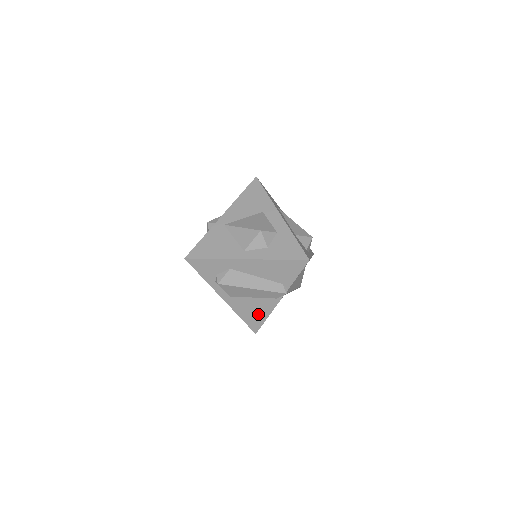
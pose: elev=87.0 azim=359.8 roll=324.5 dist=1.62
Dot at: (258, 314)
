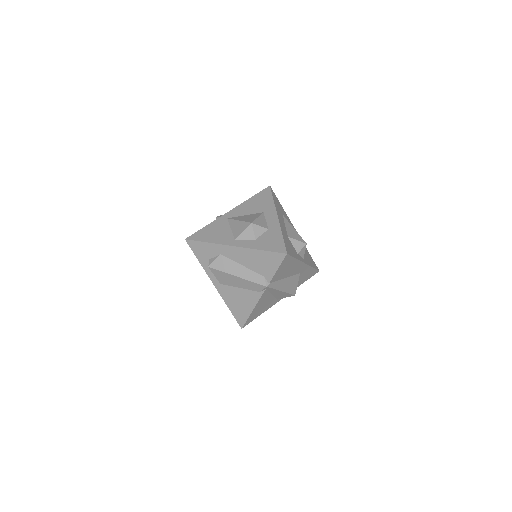
Dot at: (244, 307)
